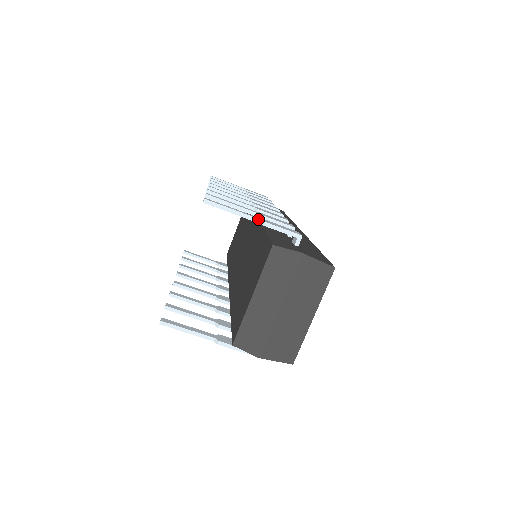
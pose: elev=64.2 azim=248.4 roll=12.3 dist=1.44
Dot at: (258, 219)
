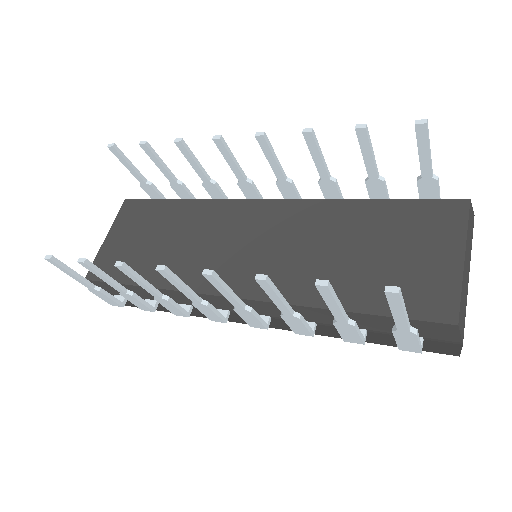
Dot at: (432, 171)
